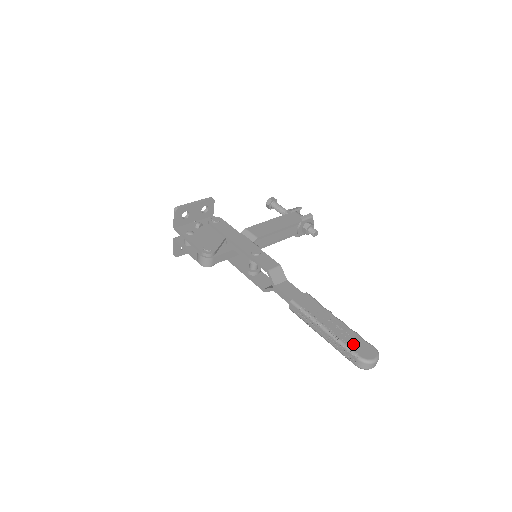
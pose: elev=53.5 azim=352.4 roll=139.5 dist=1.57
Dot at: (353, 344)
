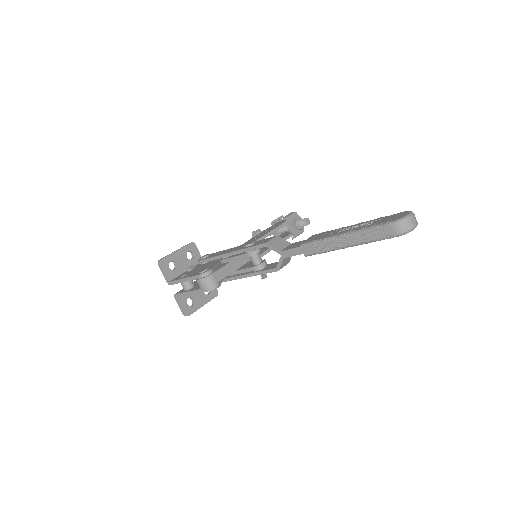
Dot at: (379, 222)
